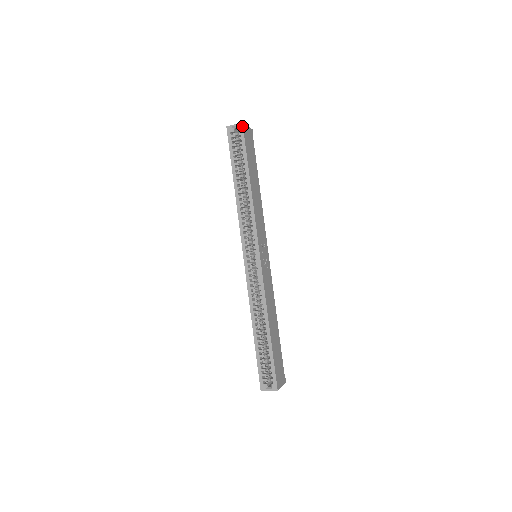
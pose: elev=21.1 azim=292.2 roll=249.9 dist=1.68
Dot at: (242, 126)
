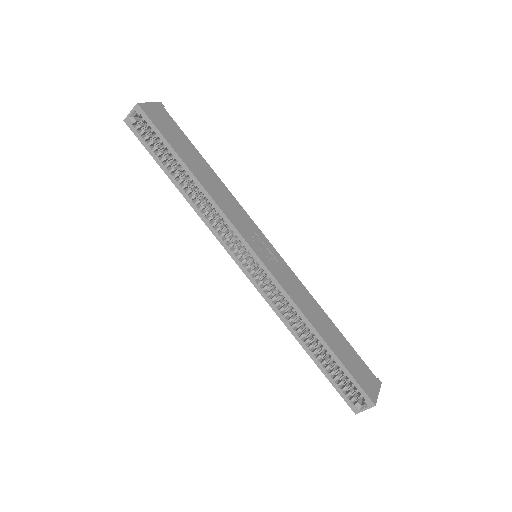
Dot at: (139, 108)
